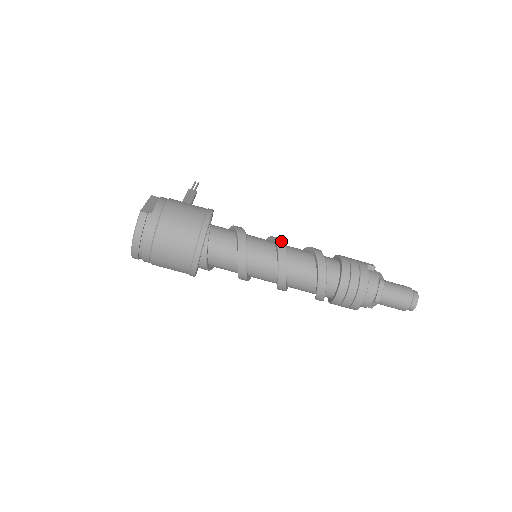
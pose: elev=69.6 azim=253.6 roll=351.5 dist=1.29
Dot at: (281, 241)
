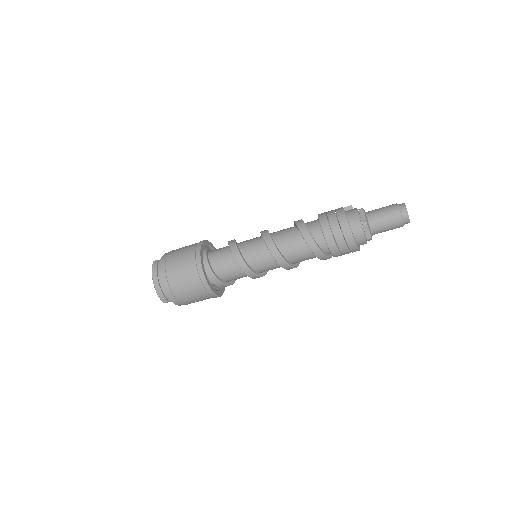
Dot at: occluded
